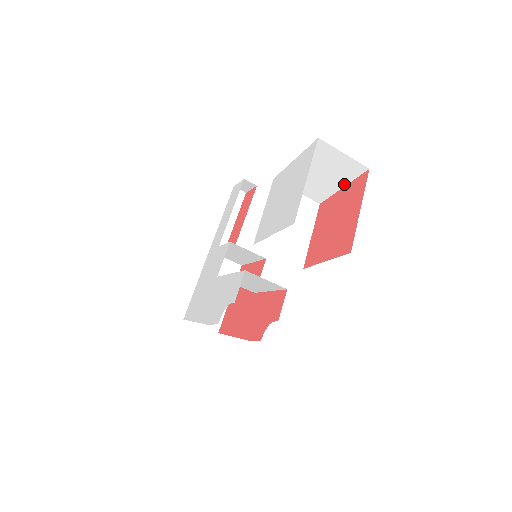
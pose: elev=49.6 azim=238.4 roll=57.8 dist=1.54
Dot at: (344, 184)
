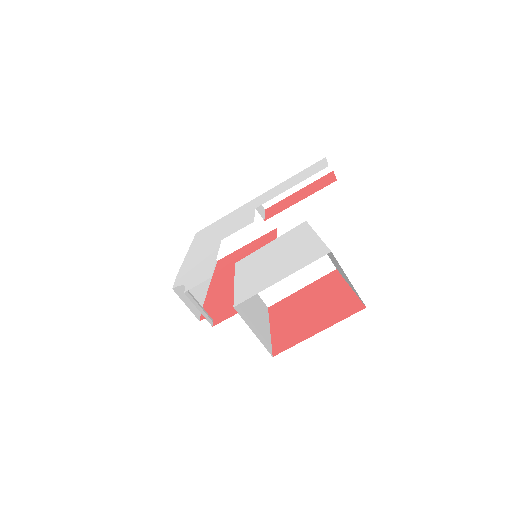
Dot at: (351, 287)
